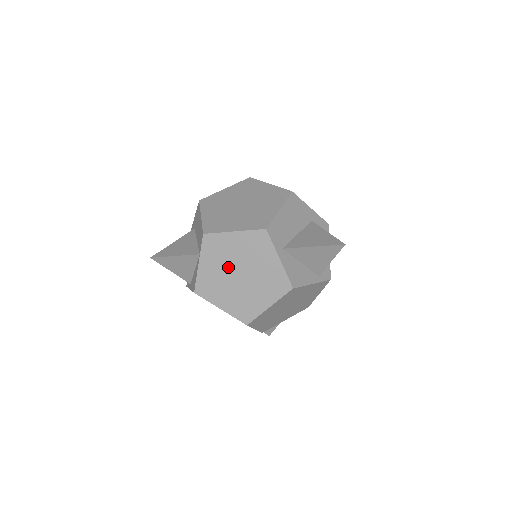
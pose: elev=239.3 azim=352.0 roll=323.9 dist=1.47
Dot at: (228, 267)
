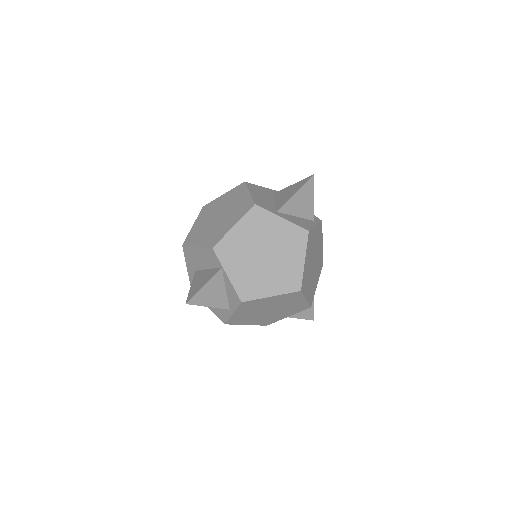
Dot at: (251, 257)
